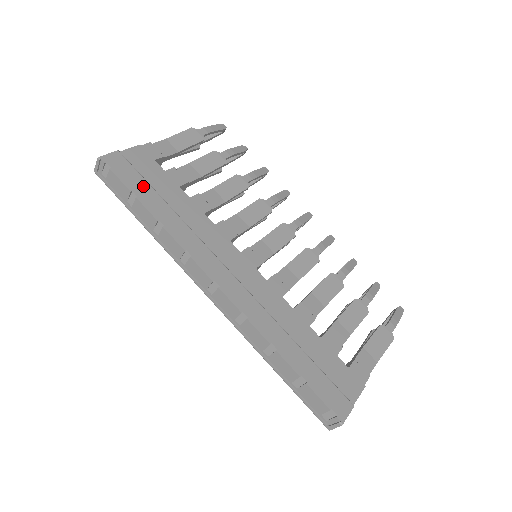
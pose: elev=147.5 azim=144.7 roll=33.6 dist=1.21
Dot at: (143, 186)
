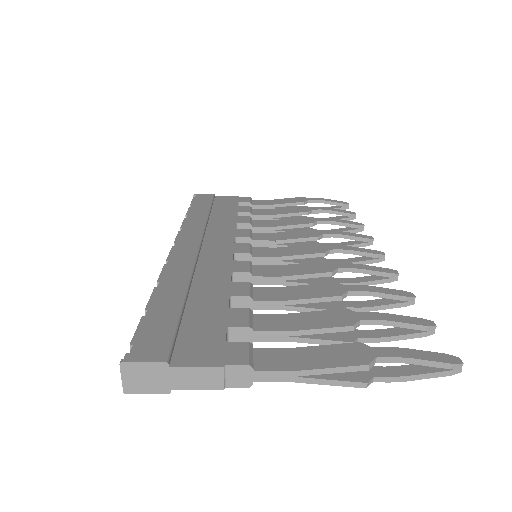
Dot at: (204, 205)
